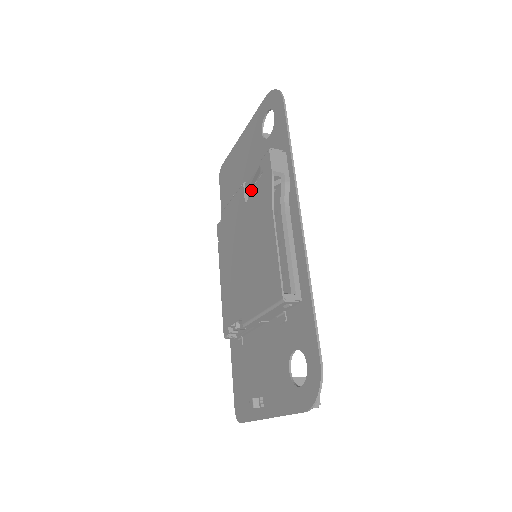
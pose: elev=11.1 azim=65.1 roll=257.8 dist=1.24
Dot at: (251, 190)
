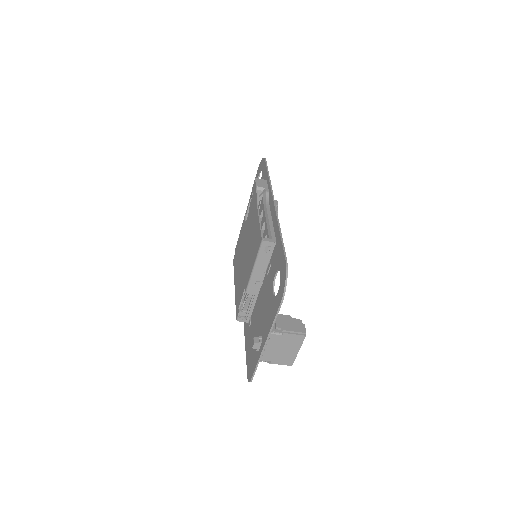
Dot at: occluded
